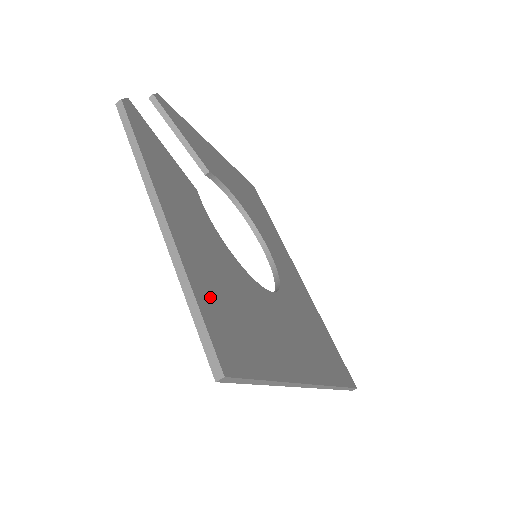
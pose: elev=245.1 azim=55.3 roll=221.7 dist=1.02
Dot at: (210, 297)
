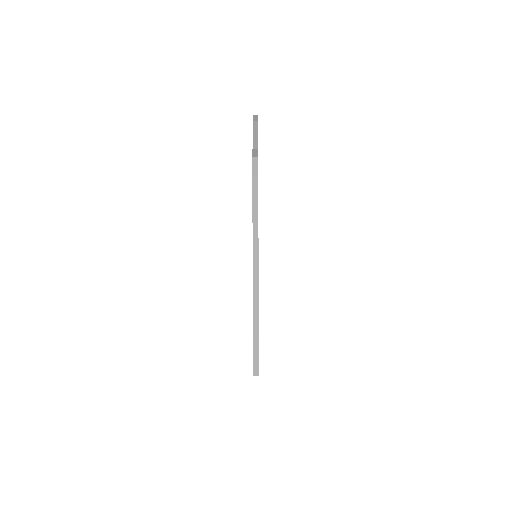
Dot at: occluded
